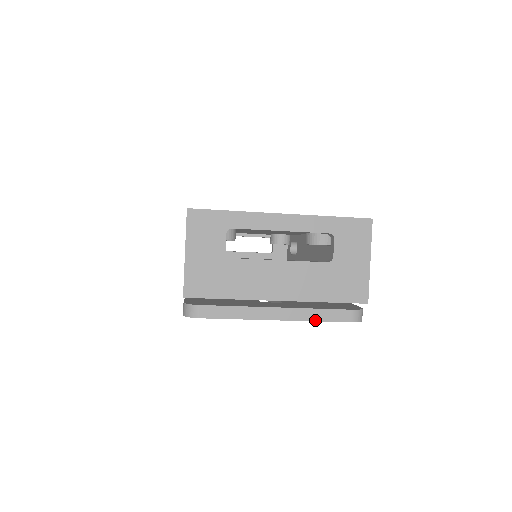
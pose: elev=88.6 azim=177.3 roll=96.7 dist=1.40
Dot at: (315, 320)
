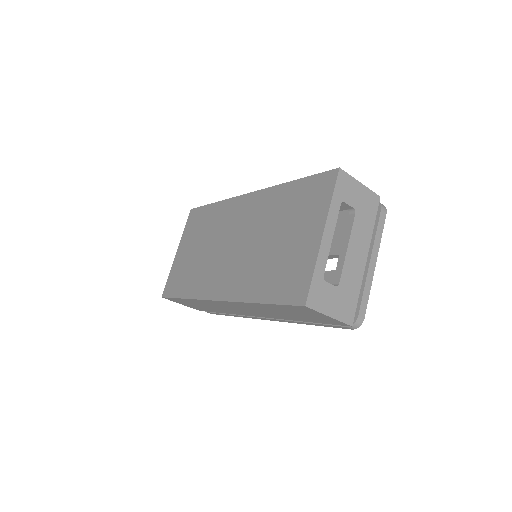
Dot at: occluded
